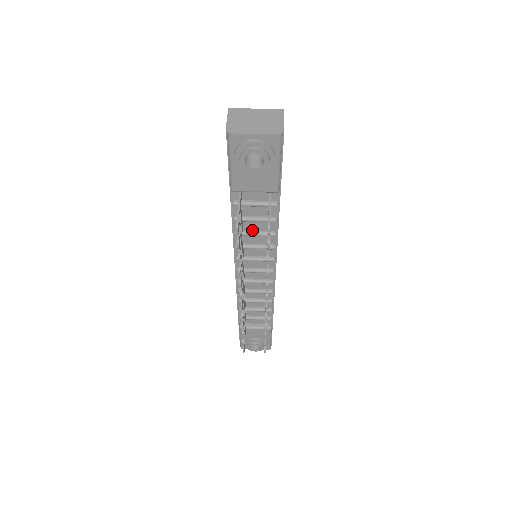
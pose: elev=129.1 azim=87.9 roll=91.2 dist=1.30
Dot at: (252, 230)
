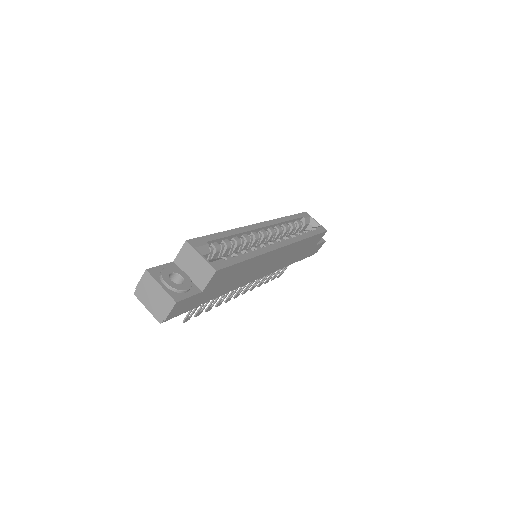
Dot at: occluded
